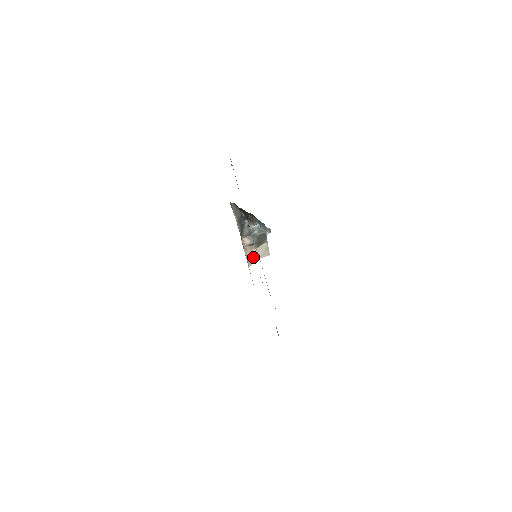
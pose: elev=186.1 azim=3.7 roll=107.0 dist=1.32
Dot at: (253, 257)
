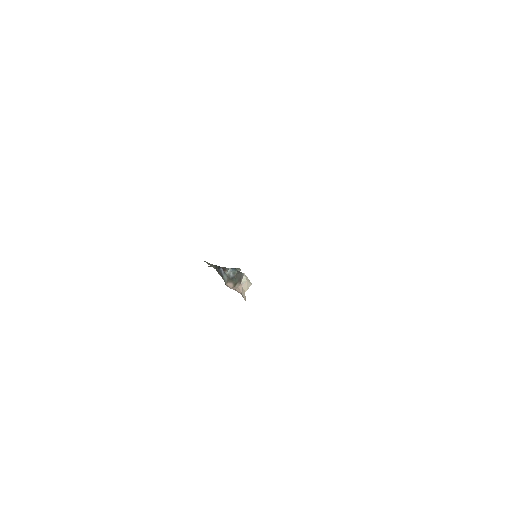
Dot at: (243, 292)
